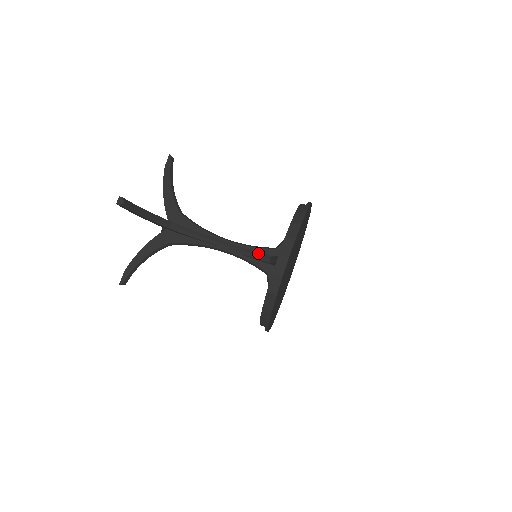
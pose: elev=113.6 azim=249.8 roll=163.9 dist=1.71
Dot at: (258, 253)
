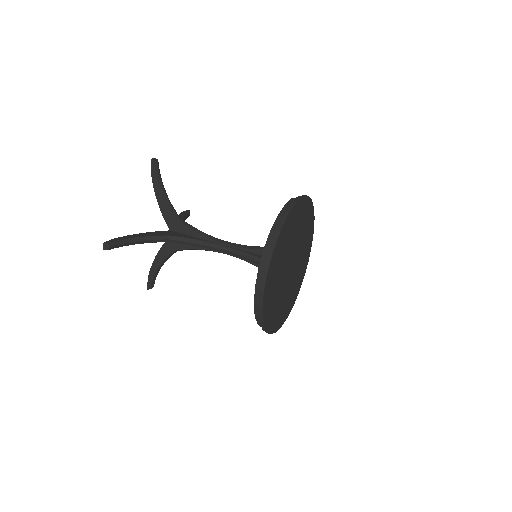
Dot at: occluded
